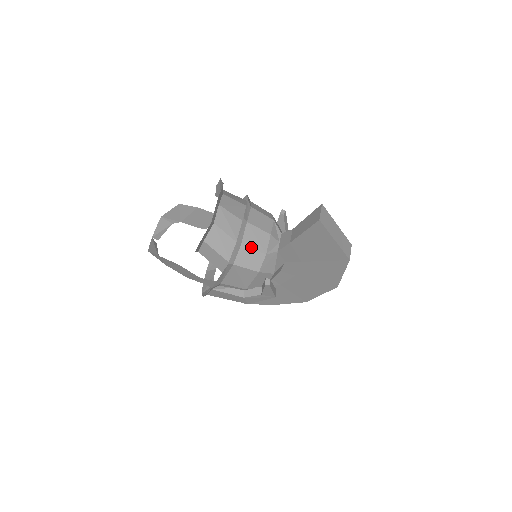
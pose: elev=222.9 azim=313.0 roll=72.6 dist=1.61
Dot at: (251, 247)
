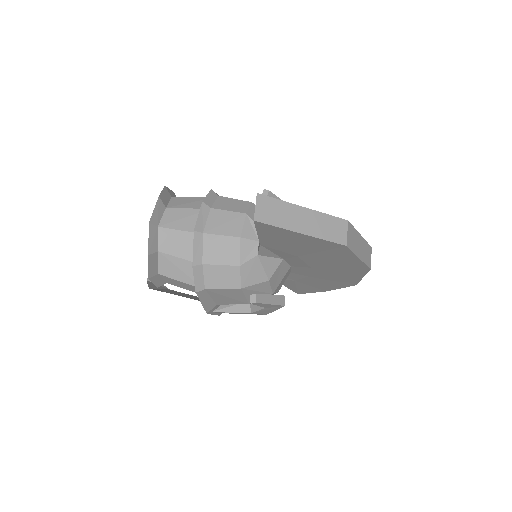
Dot at: (217, 263)
